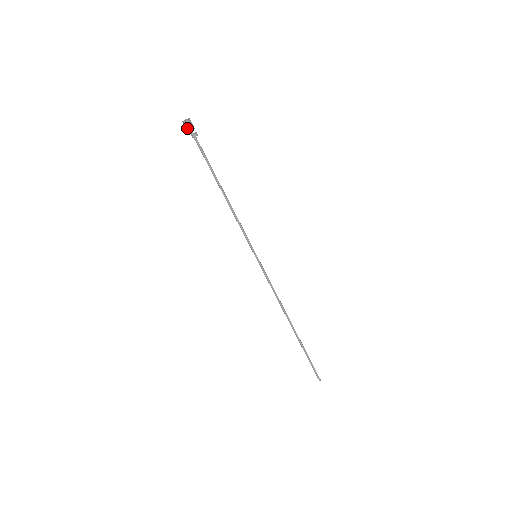
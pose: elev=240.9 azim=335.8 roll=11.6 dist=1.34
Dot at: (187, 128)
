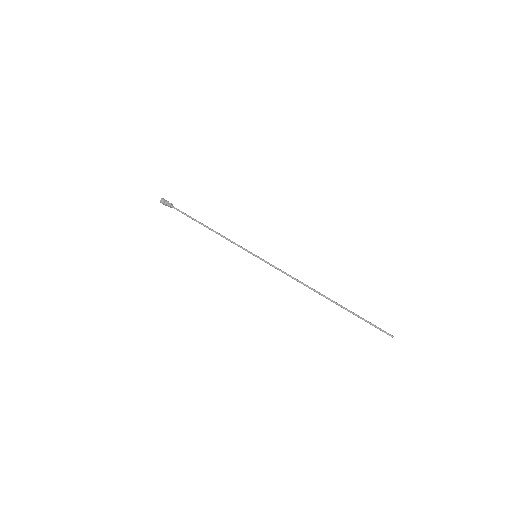
Dot at: (164, 203)
